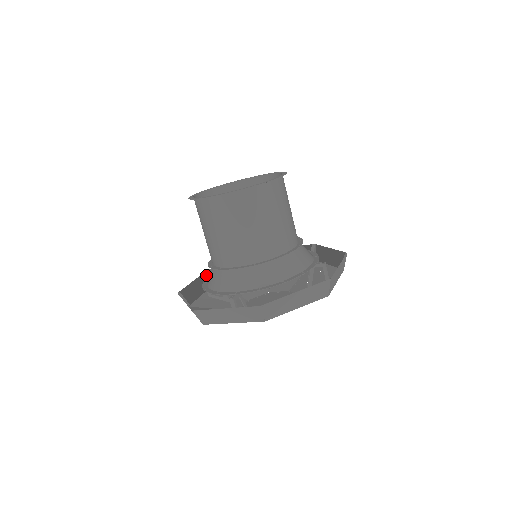
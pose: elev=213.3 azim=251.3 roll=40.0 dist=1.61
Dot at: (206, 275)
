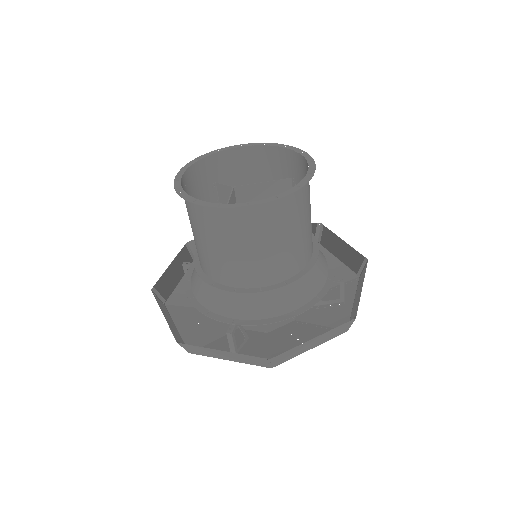
Dot at: (184, 252)
